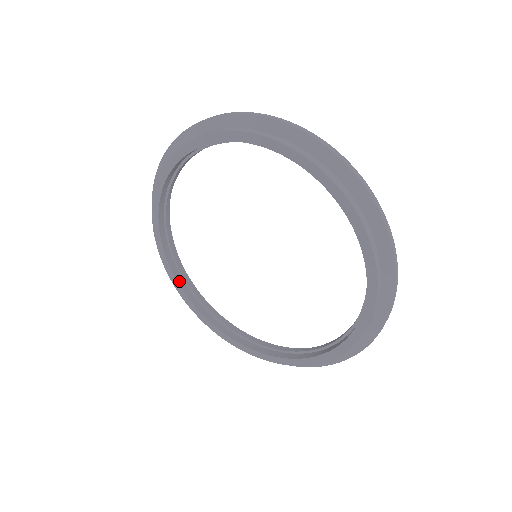
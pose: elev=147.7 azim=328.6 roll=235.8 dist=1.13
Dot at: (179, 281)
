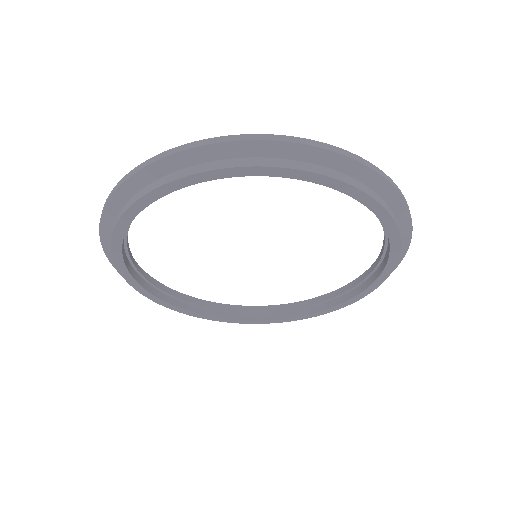
Dot at: (122, 247)
